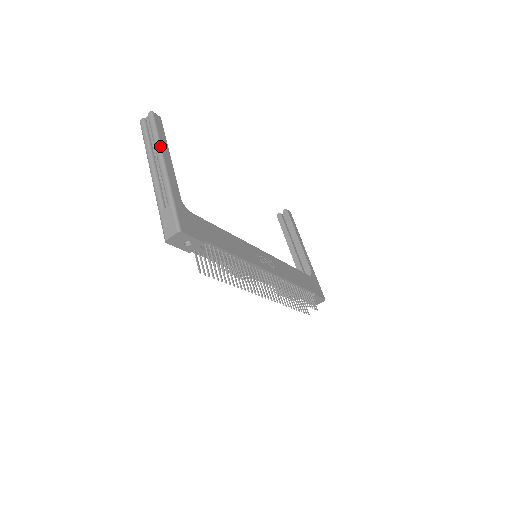
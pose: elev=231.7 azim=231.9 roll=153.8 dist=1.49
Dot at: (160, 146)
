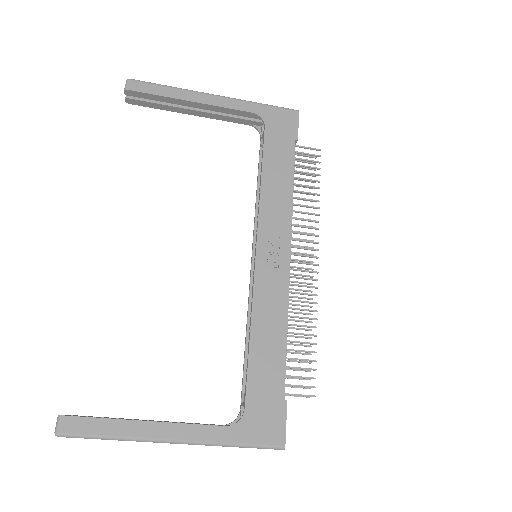
Dot at: (136, 440)
